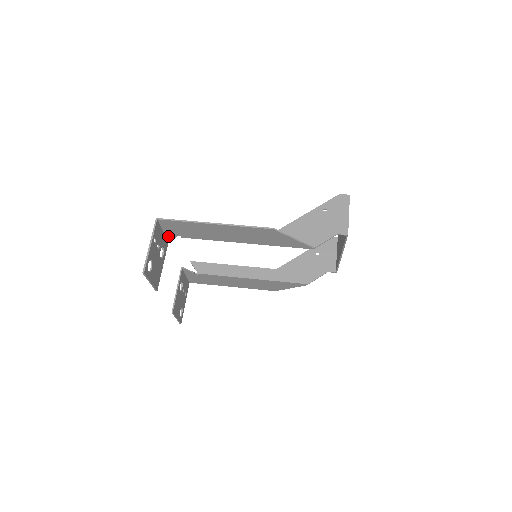
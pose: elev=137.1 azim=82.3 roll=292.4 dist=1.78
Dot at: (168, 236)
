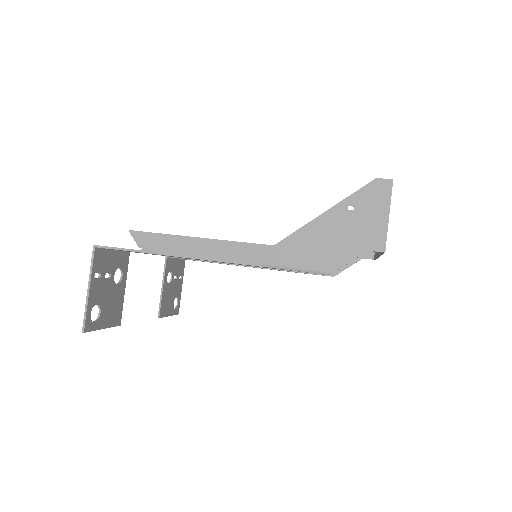
Dot at: (124, 251)
